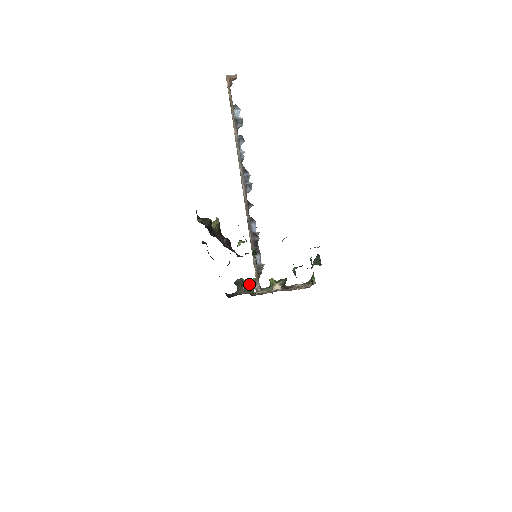
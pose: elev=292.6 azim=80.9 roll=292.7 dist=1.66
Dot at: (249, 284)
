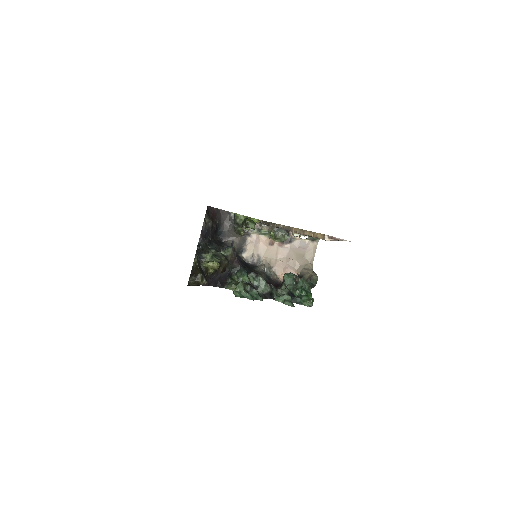
Dot at: (248, 227)
